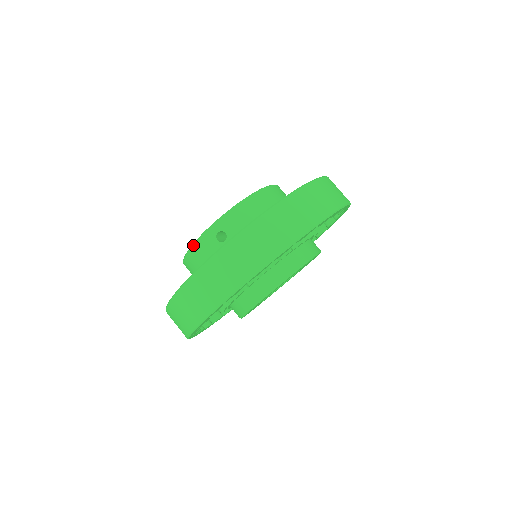
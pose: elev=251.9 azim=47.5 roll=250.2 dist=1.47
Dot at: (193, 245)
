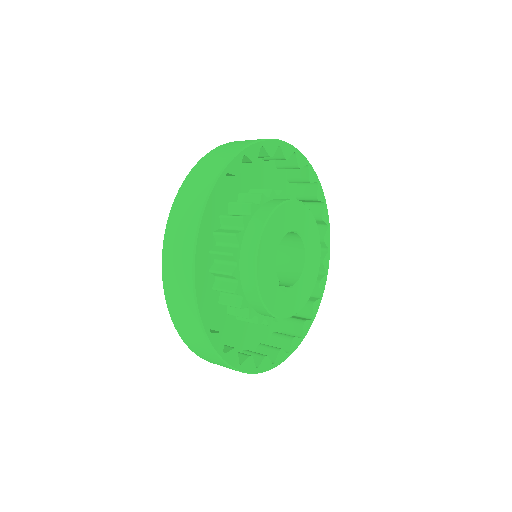
Dot at: occluded
